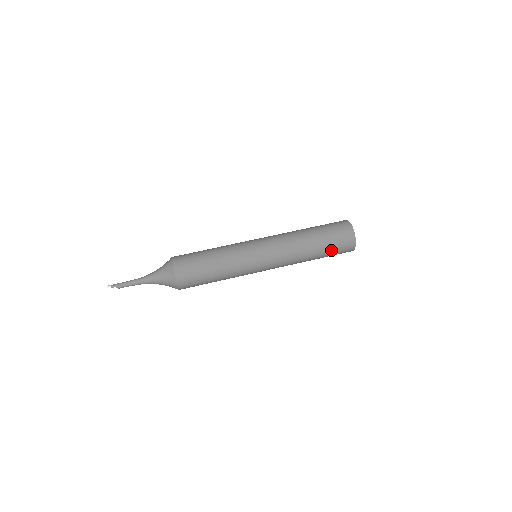
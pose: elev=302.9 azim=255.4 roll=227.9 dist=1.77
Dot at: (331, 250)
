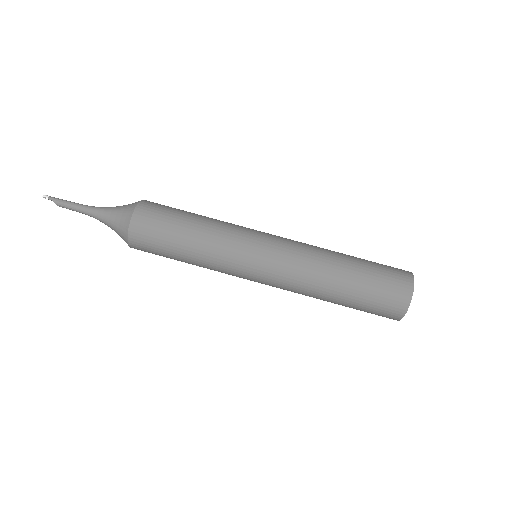
Dot at: (366, 298)
